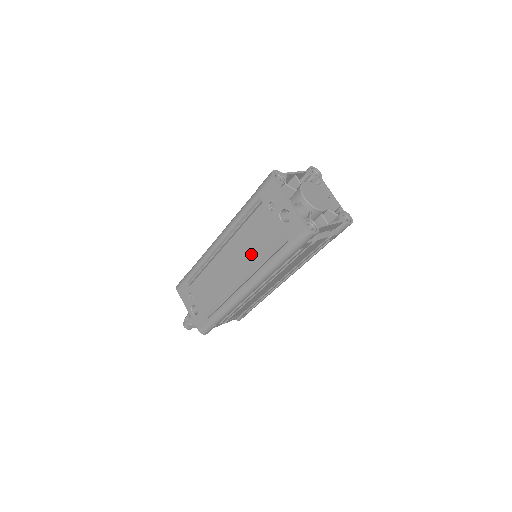
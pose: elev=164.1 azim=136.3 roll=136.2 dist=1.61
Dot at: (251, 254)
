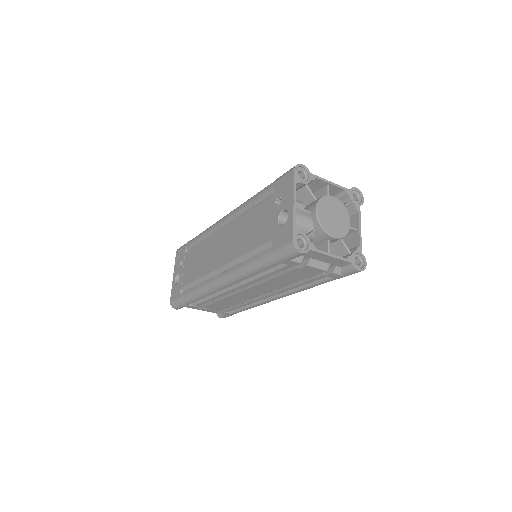
Dot at: (239, 245)
